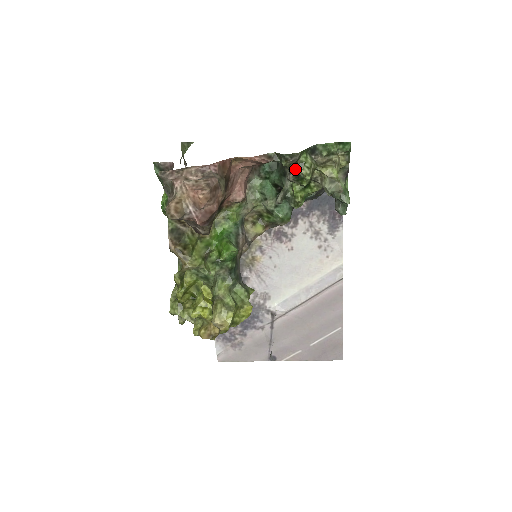
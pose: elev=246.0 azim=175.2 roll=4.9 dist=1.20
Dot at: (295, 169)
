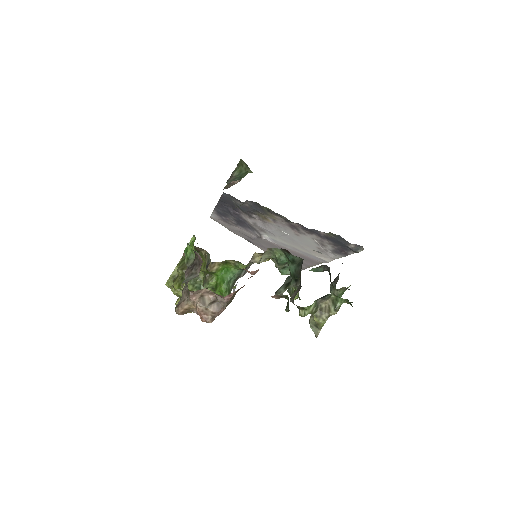
Dot at: (297, 306)
